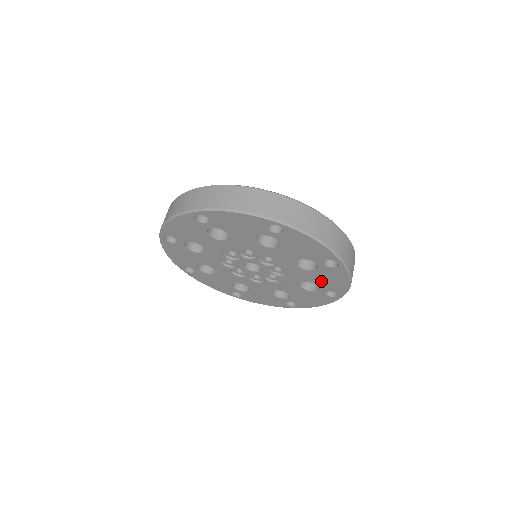
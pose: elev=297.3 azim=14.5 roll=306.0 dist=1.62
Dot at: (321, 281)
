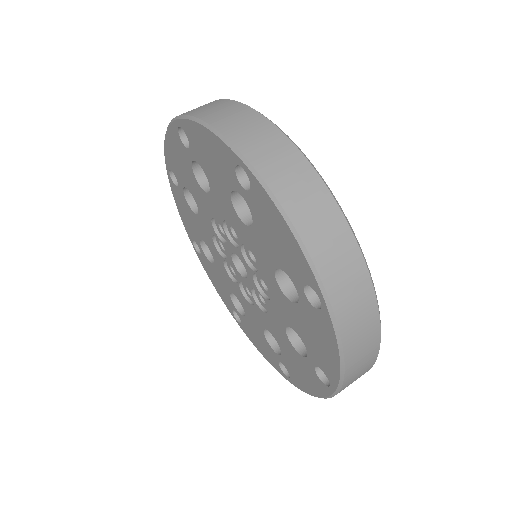
Dot at: (307, 336)
